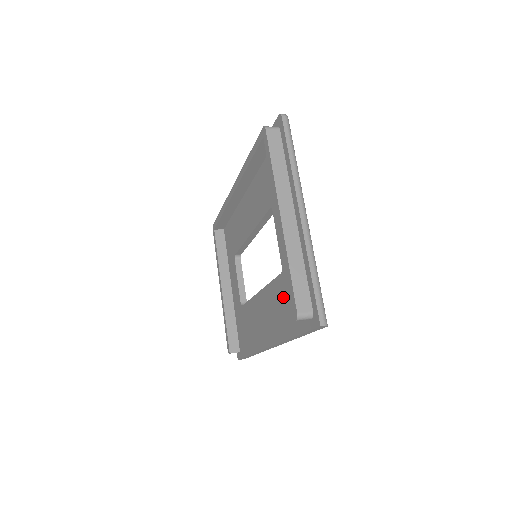
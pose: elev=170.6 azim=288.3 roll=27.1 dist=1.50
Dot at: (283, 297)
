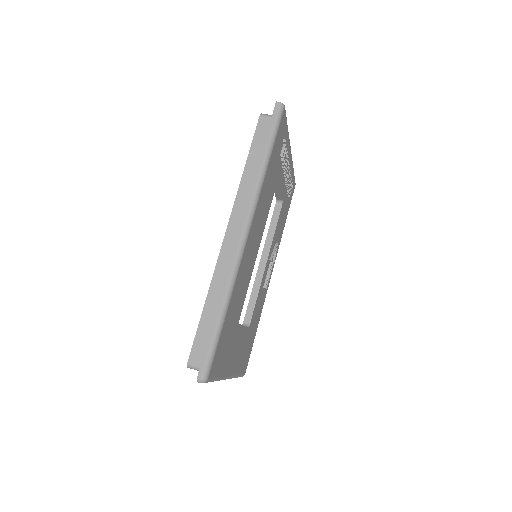
Dot at: occluded
